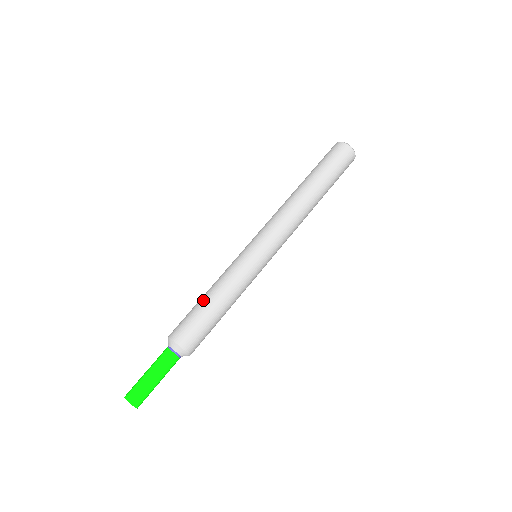
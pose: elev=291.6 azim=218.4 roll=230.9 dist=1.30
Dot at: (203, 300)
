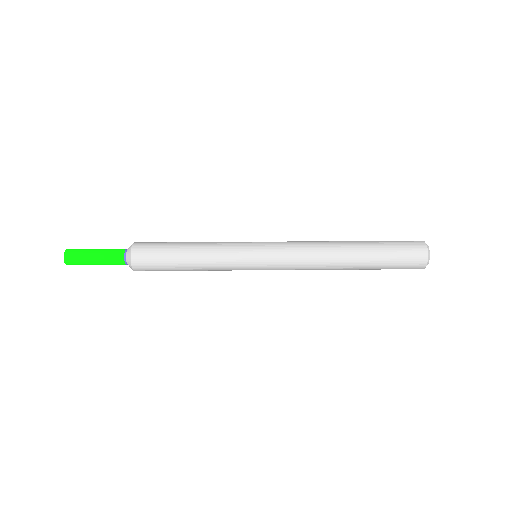
Dot at: occluded
